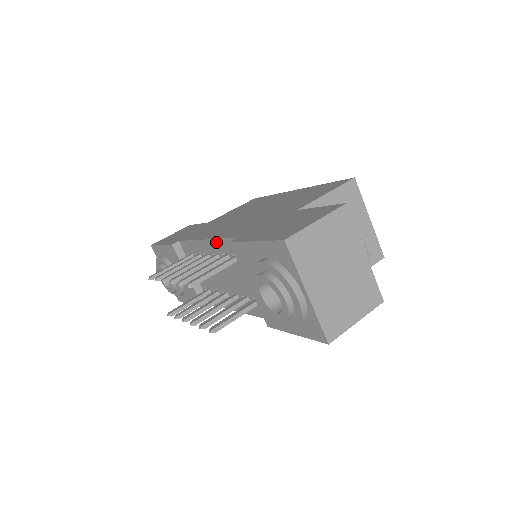
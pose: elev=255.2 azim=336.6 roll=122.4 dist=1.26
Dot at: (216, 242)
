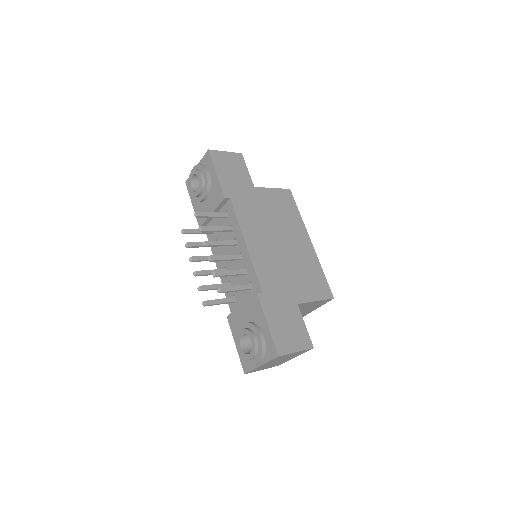
Dot at: (250, 262)
